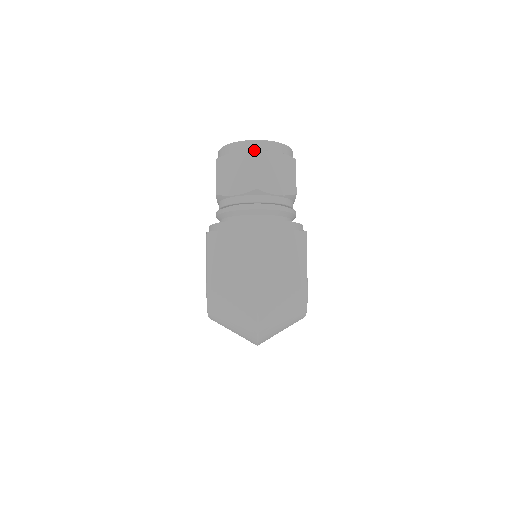
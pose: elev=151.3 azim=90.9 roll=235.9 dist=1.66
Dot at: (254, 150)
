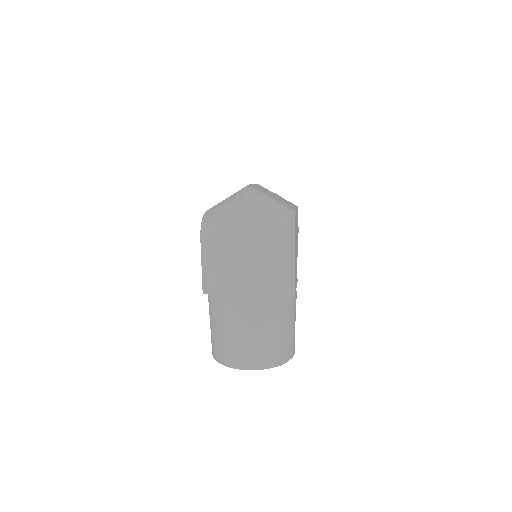
Dot at: occluded
